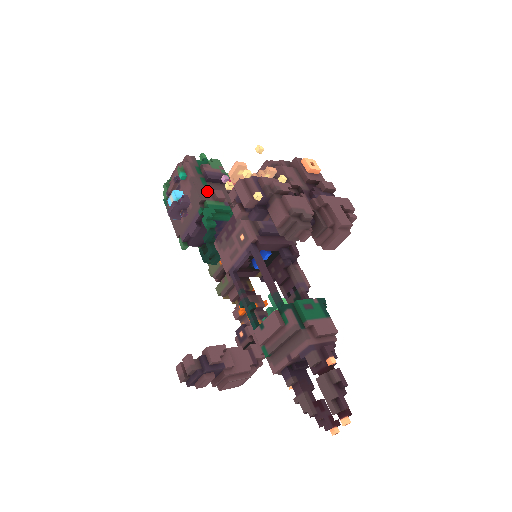
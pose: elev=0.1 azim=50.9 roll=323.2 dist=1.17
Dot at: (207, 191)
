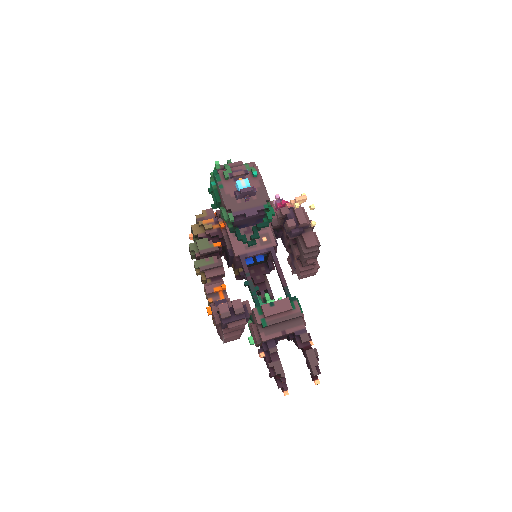
Dot at: occluded
